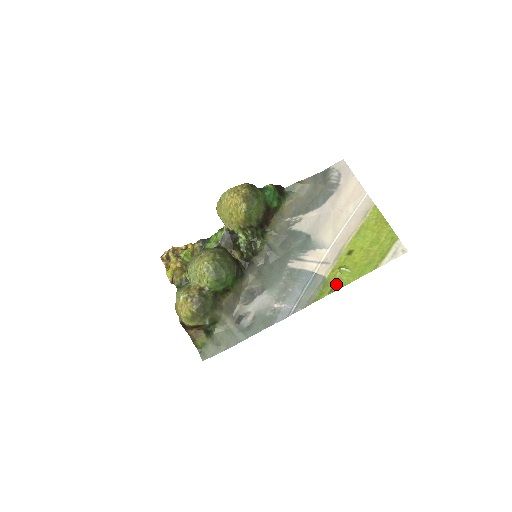
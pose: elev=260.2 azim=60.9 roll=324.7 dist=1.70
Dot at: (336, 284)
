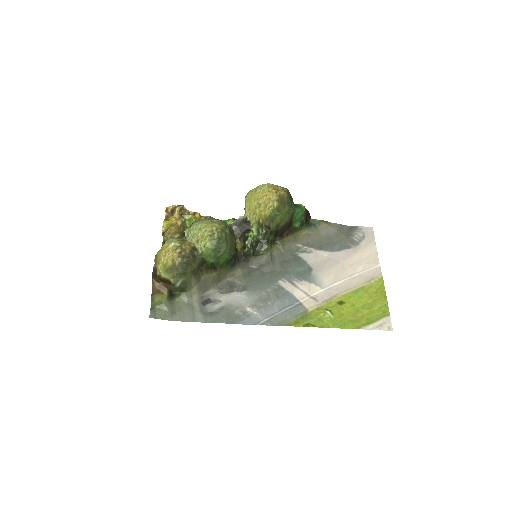
Dot at: (315, 322)
